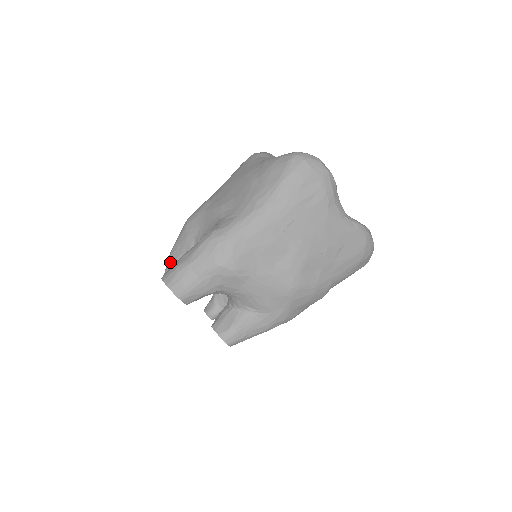
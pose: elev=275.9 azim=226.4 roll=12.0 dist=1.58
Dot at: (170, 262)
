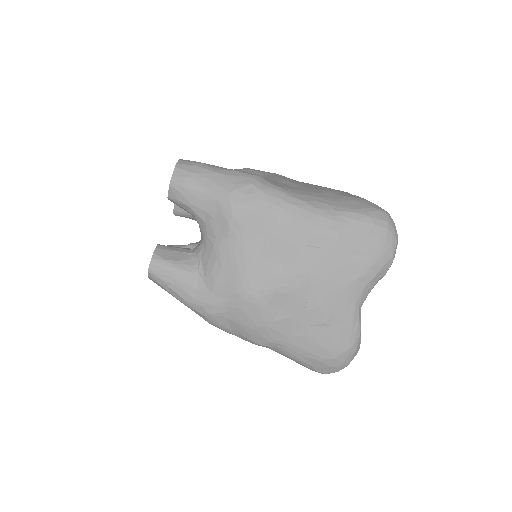
Dot at: occluded
